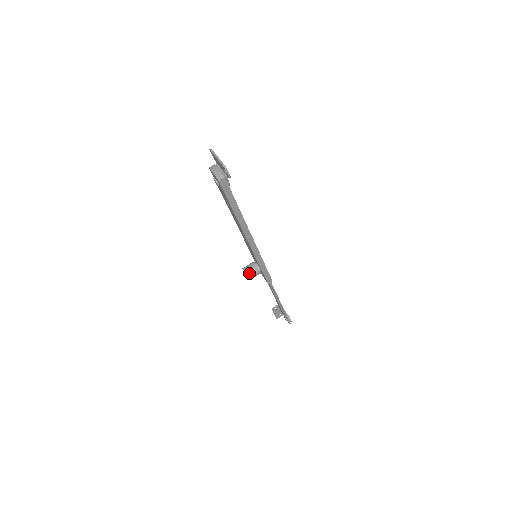
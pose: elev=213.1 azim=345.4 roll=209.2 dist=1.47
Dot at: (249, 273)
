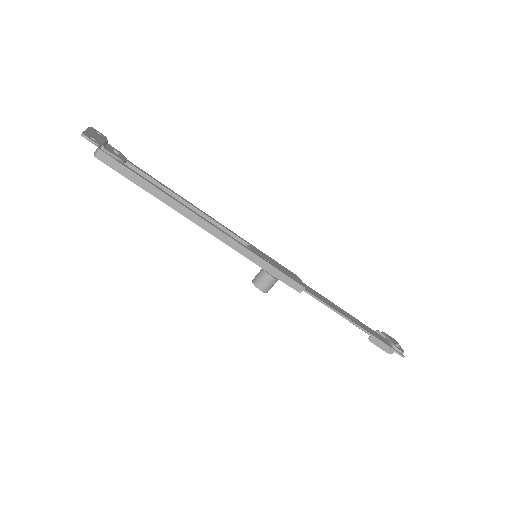
Dot at: (257, 283)
